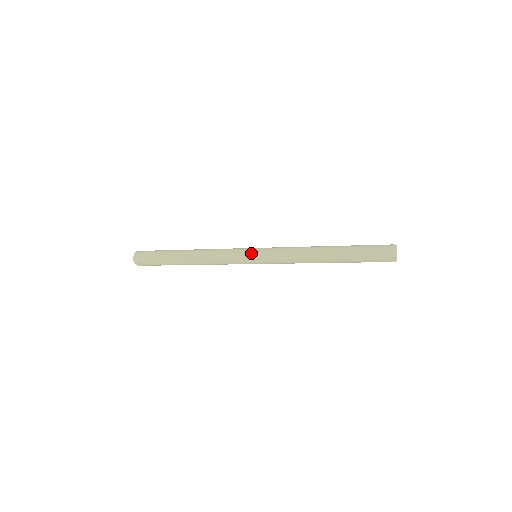
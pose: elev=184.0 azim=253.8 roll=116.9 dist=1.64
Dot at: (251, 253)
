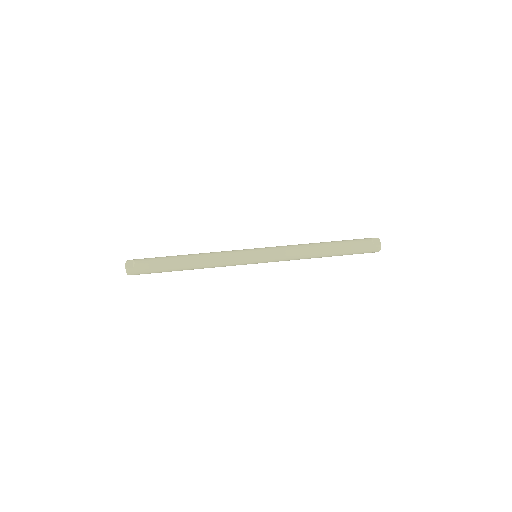
Dot at: occluded
